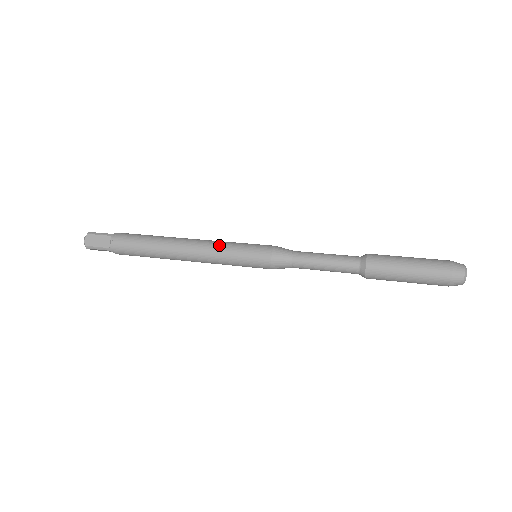
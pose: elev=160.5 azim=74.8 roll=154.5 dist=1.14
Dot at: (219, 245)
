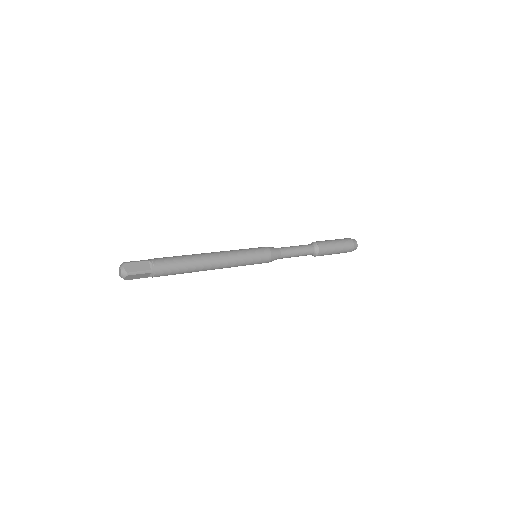
Dot at: (235, 251)
